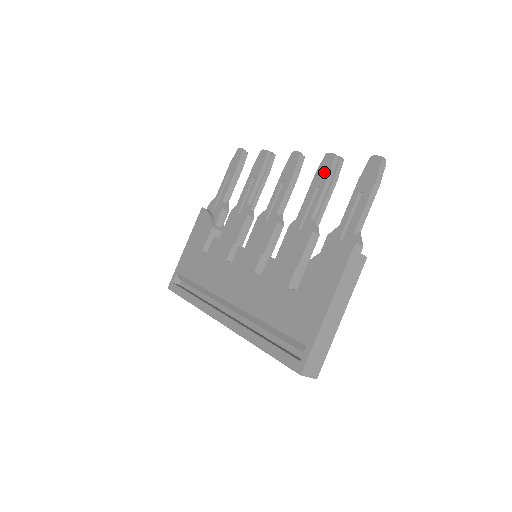
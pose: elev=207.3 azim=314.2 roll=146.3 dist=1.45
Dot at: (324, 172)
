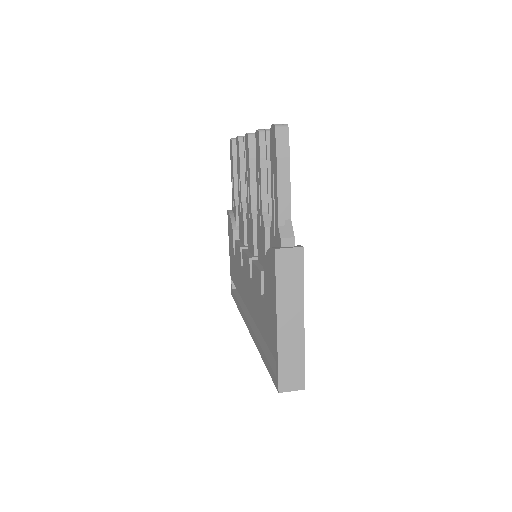
Dot at: (258, 155)
